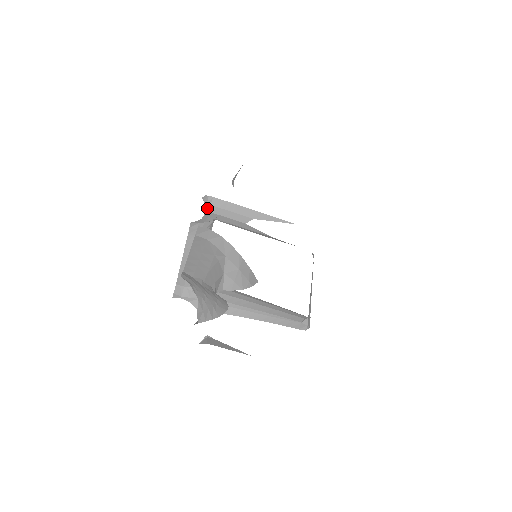
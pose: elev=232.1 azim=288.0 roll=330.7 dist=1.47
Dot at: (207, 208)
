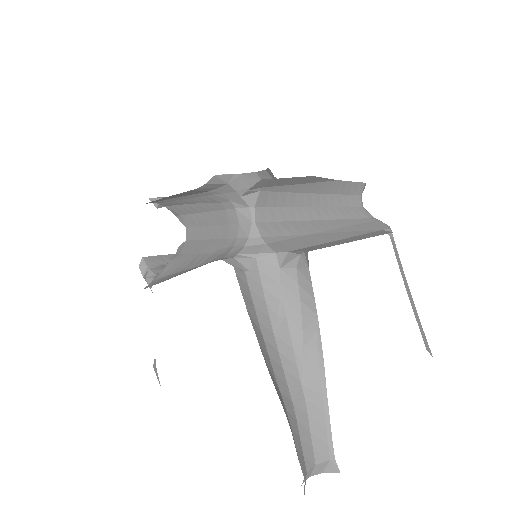
Dot at: (264, 174)
